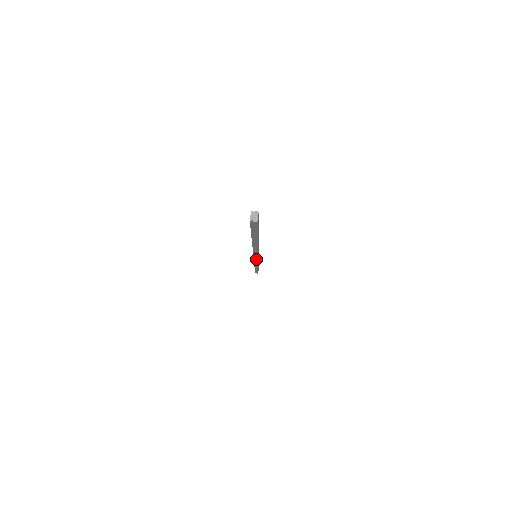
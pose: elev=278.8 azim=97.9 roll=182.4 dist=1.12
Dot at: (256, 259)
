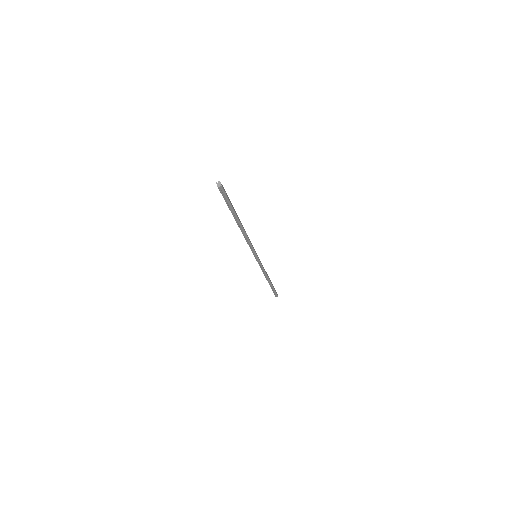
Dot at: (257, 258)
